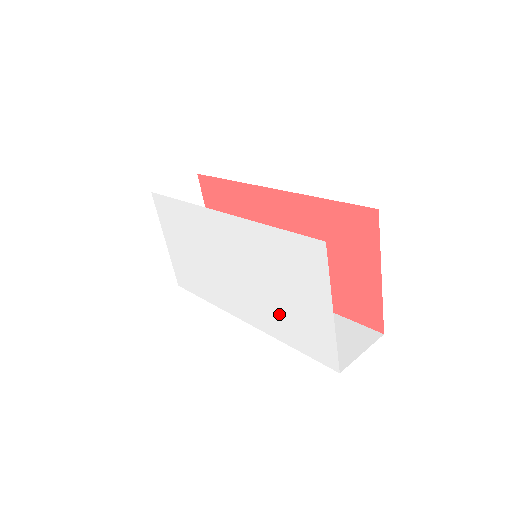
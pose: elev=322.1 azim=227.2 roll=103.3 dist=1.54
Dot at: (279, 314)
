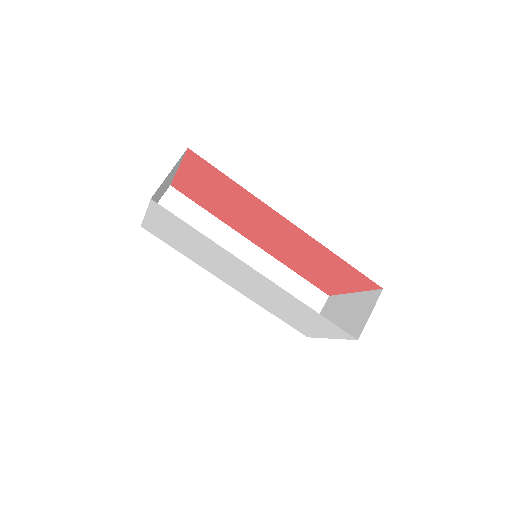
Dot at: (276, 309)
